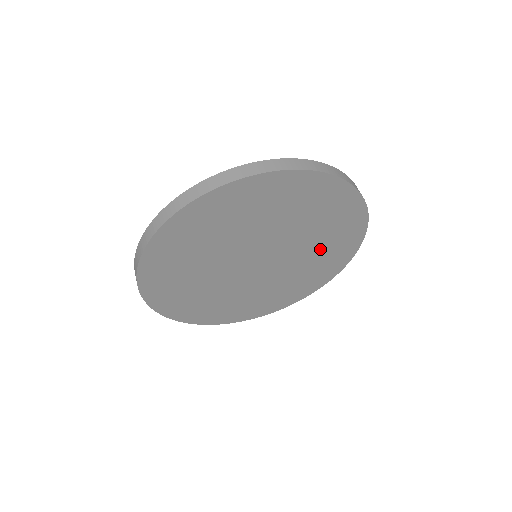
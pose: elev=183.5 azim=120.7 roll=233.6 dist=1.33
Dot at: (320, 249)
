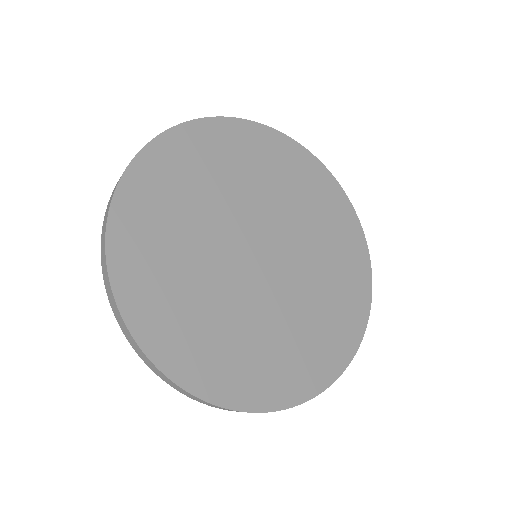
Dot at: (328, 261)
